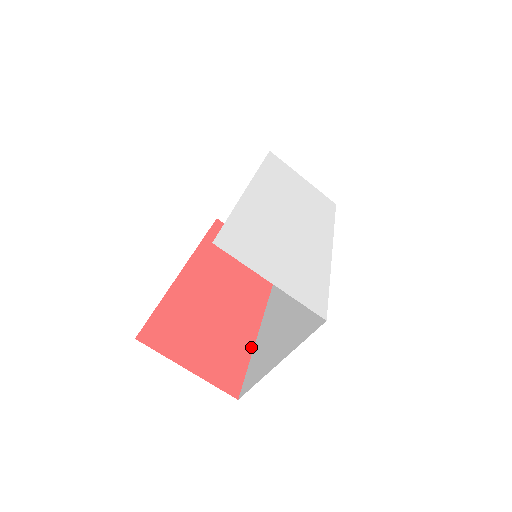
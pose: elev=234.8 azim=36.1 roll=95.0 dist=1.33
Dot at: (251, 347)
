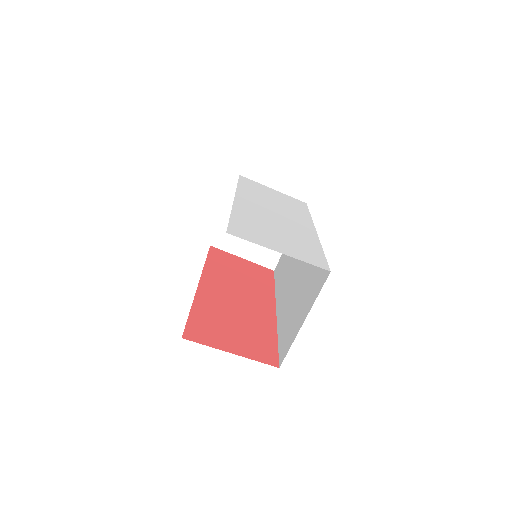
Dot at: (275, 331)
